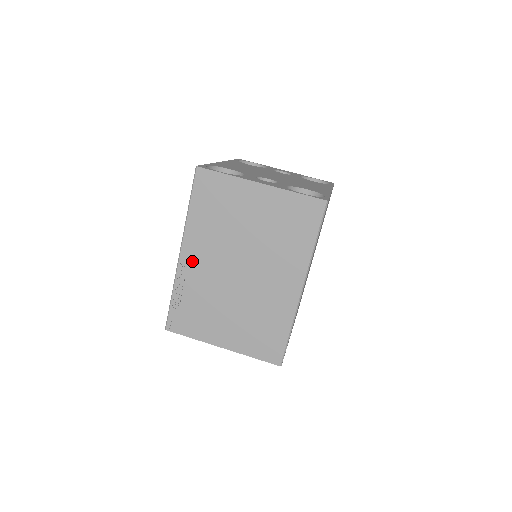
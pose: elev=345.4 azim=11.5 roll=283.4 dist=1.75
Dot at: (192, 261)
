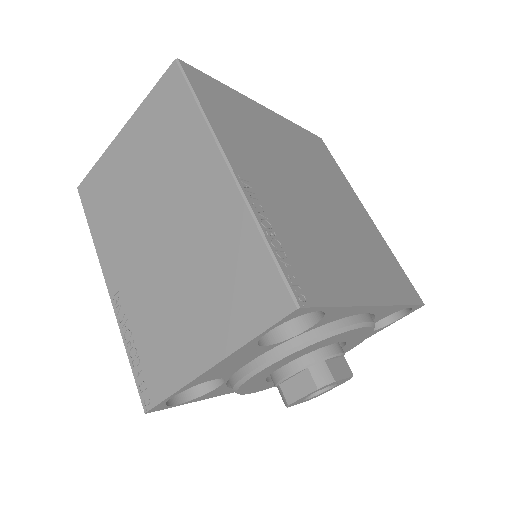
Dot at: (119, 283)
